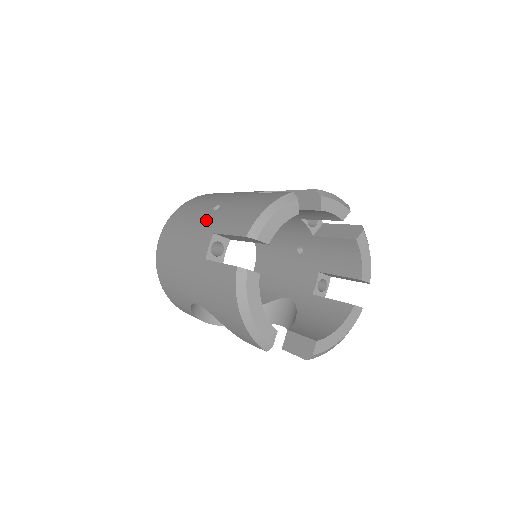
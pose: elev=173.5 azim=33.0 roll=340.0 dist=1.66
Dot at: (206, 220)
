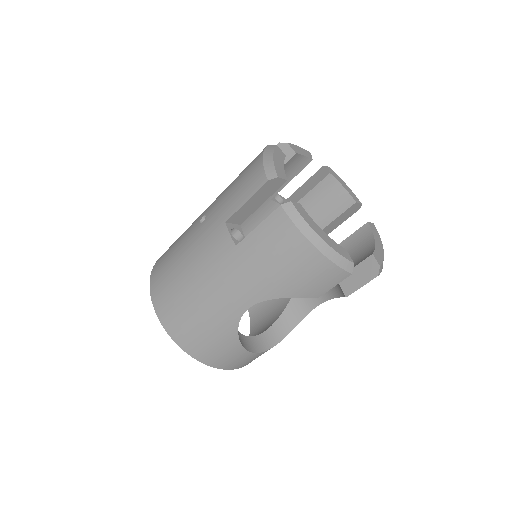
Dot at: (203, 231)
